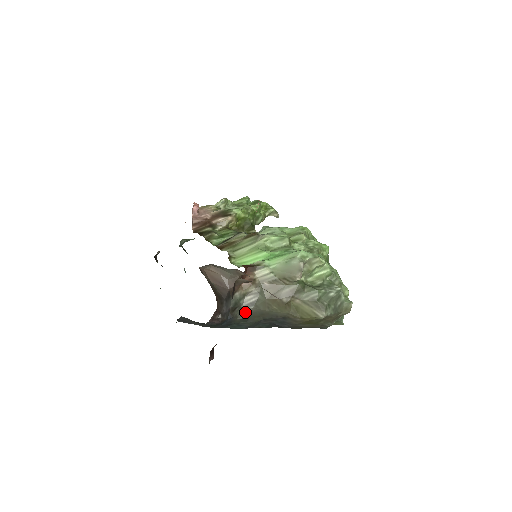
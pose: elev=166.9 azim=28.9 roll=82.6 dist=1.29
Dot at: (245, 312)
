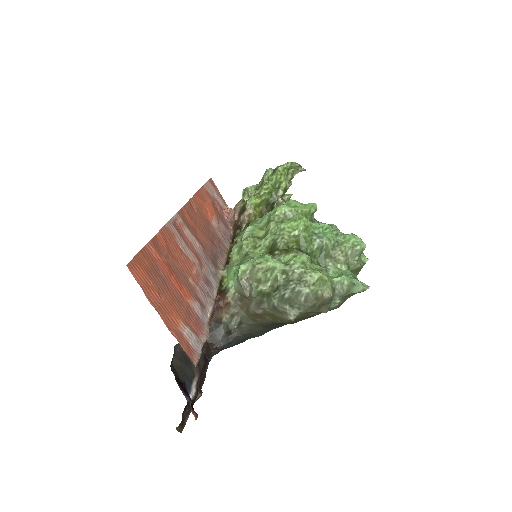
Dot at: (242, 329)
